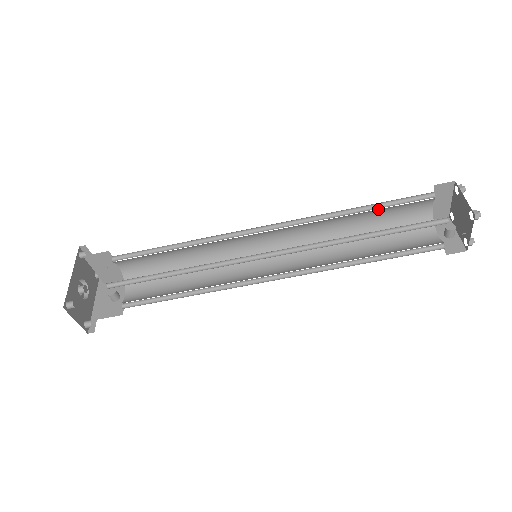
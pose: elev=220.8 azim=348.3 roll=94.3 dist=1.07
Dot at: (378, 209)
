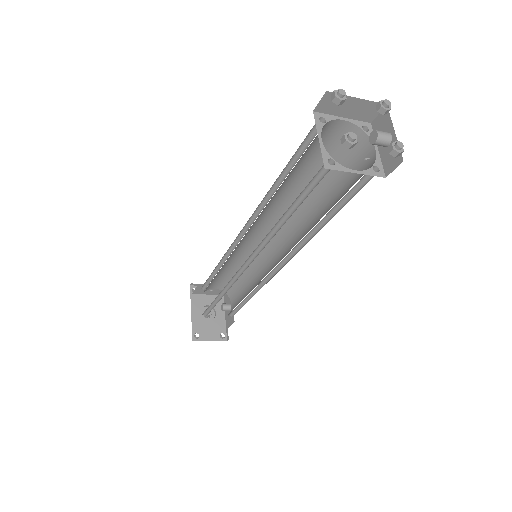
Dot at: (292, 169)
